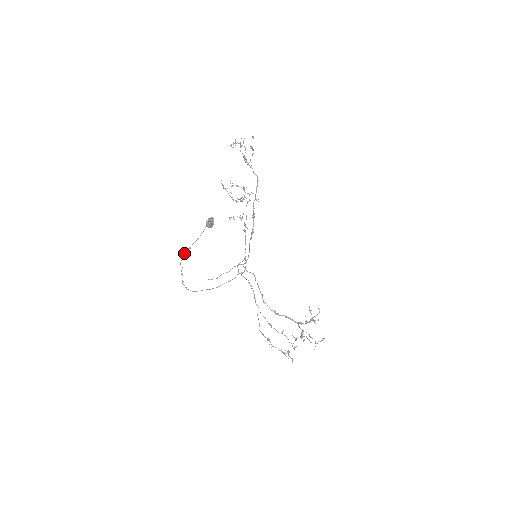
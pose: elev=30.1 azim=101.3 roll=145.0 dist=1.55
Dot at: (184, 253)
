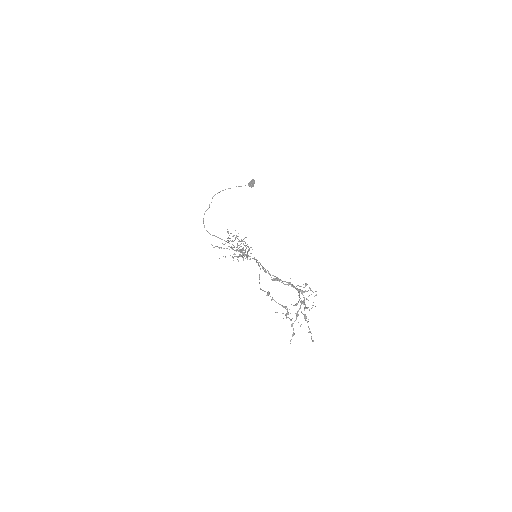
Dot at: (222, 190)
